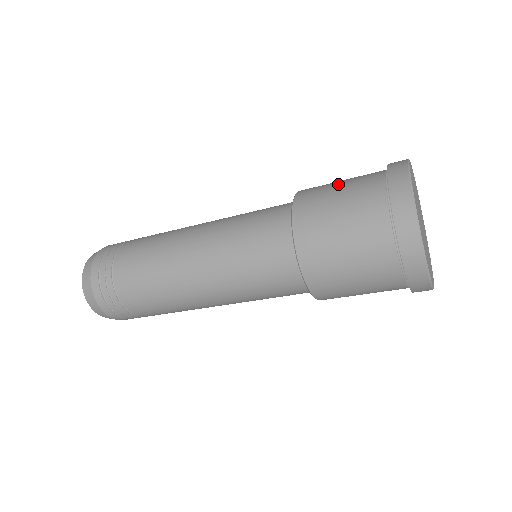
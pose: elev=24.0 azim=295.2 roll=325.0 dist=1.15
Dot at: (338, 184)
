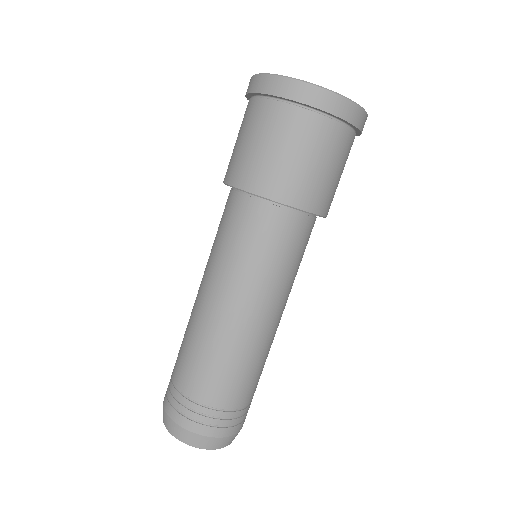
Dot at: occluded
